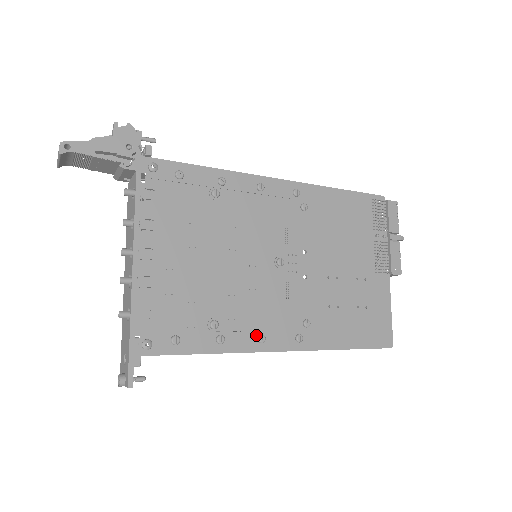
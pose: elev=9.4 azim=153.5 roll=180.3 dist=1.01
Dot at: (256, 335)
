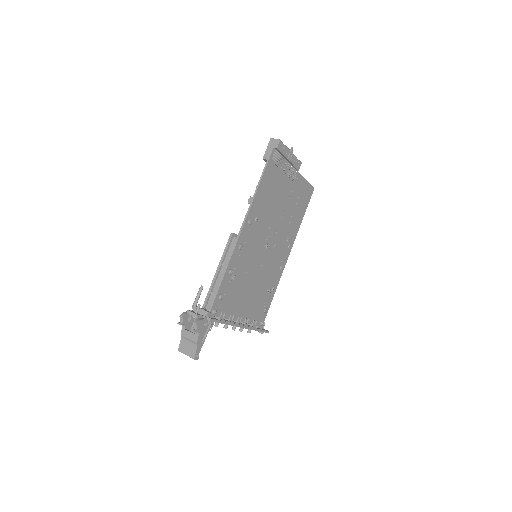
Dot at: (279, 270)
